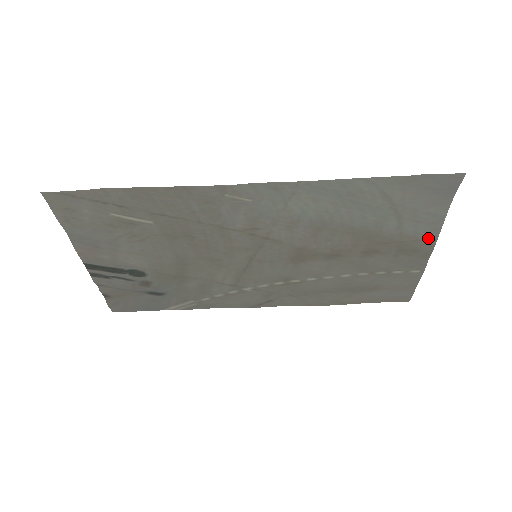
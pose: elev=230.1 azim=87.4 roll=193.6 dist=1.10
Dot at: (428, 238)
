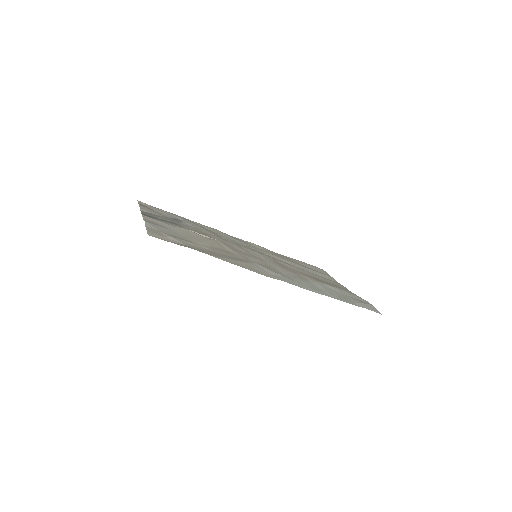
Dot at: occluded
